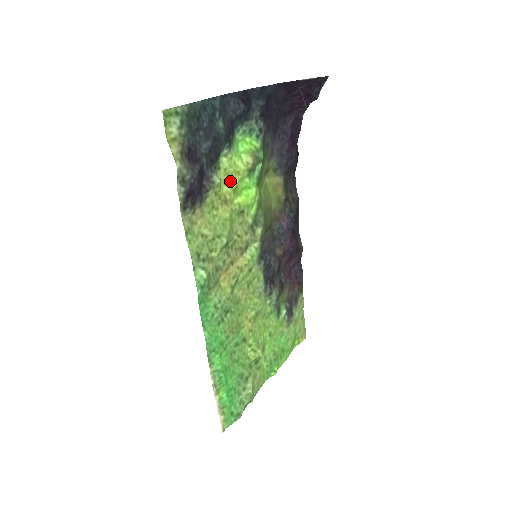
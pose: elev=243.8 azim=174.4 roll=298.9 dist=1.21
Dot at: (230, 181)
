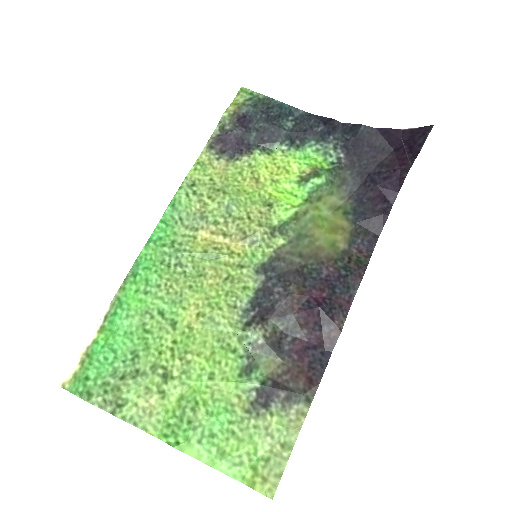
Dot at: (274, 171)
